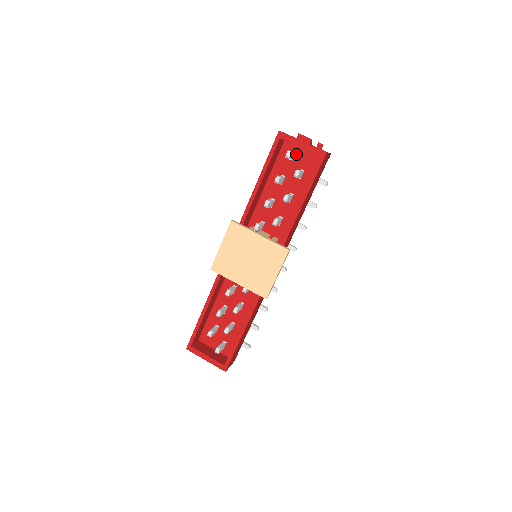
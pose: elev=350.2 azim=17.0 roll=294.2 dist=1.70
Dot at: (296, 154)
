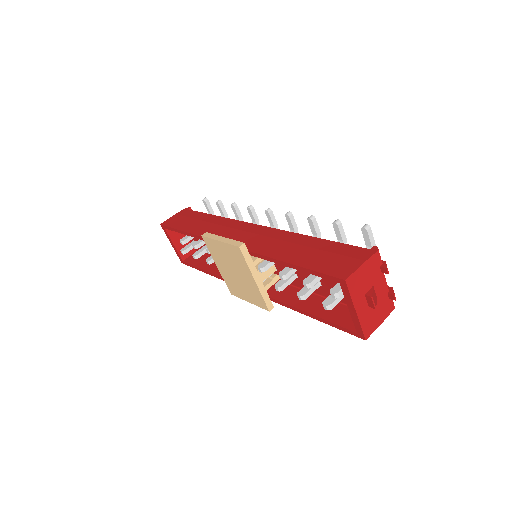
Dot at: occluded
